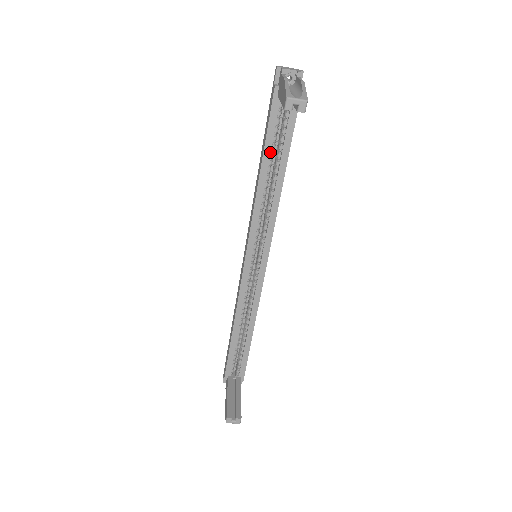
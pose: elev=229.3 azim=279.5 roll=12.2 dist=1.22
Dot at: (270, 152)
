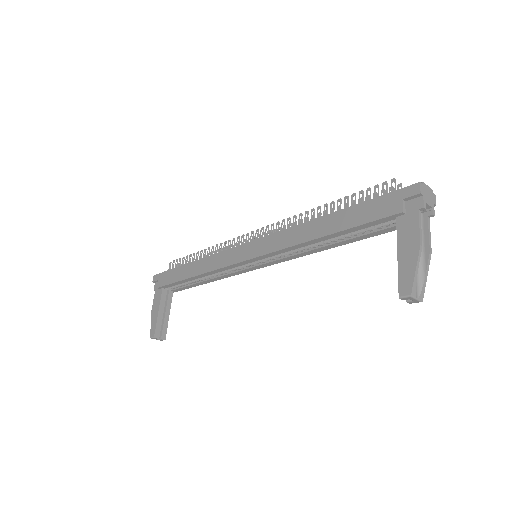
Dot at: (344, 234)
